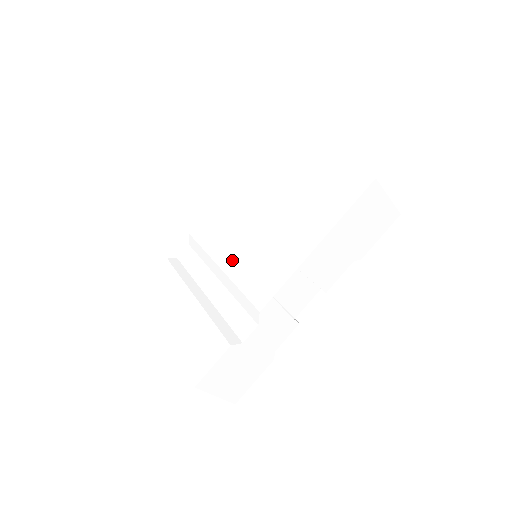
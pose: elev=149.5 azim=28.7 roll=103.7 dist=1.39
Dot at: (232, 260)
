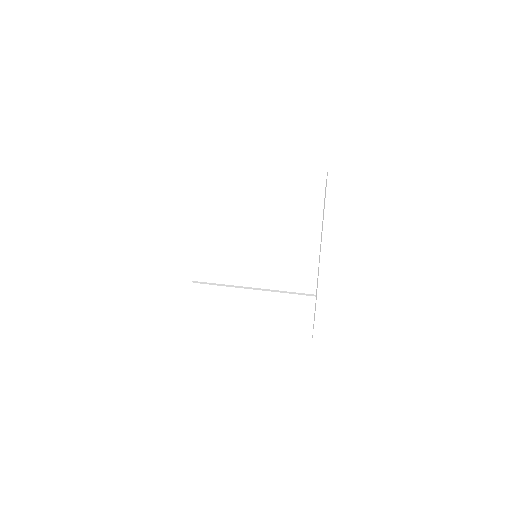
Dot at: (259, 280)
